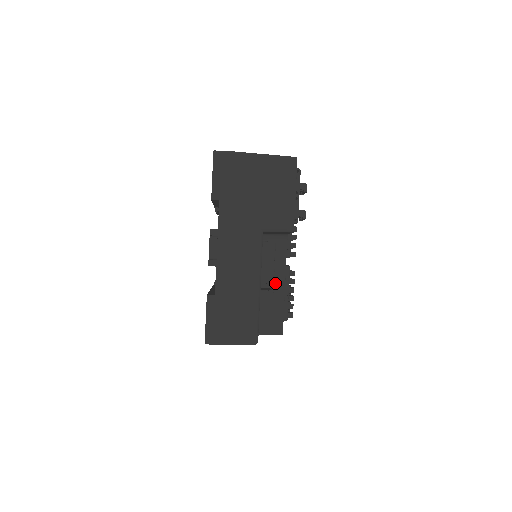
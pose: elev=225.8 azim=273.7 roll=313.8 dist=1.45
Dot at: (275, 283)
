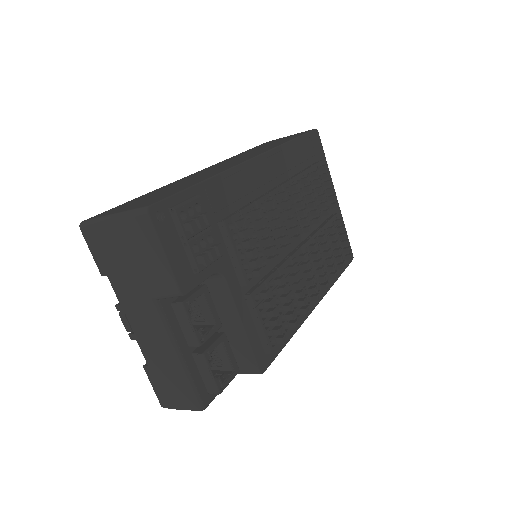
Dot at: (231, 323)
